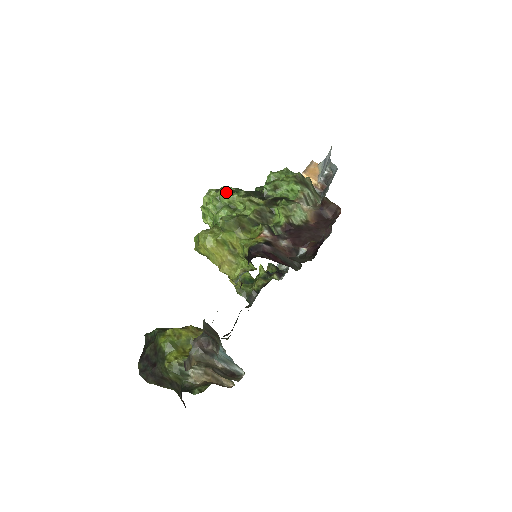
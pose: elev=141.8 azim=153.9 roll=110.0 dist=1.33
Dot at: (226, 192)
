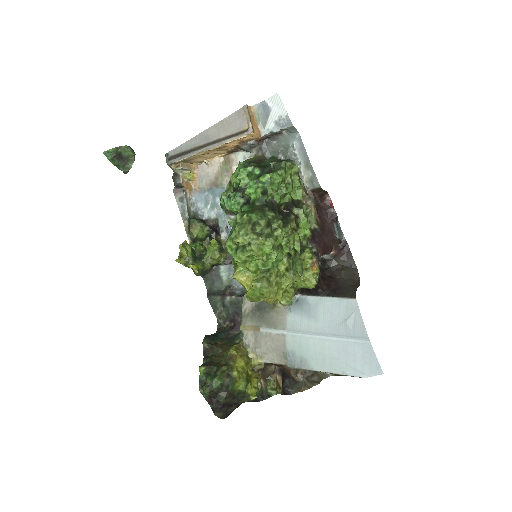
Dot at: (267, 230)
